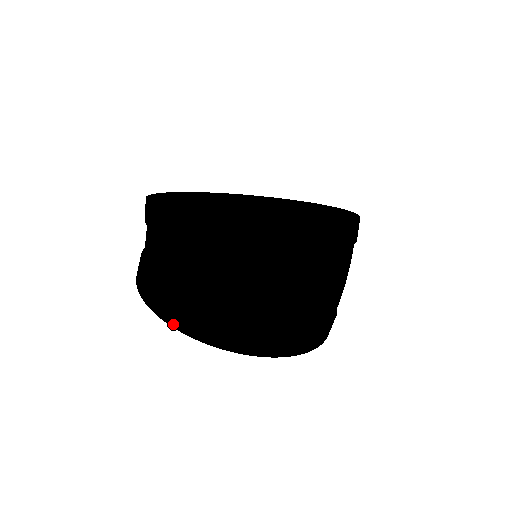
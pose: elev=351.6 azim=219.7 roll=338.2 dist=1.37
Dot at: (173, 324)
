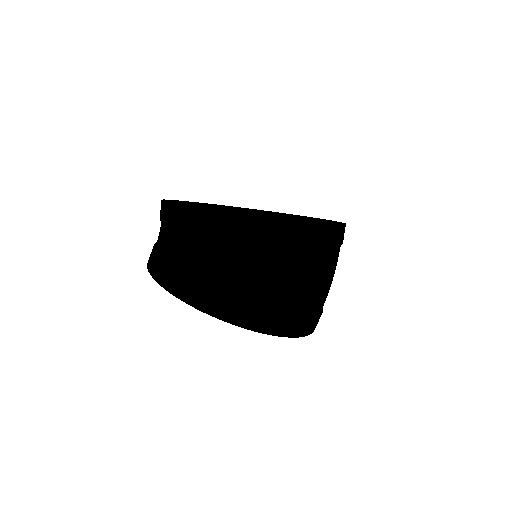
Dot at: (218, 316)
